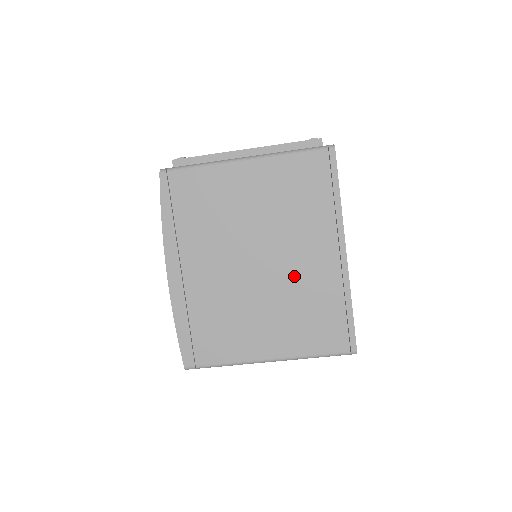
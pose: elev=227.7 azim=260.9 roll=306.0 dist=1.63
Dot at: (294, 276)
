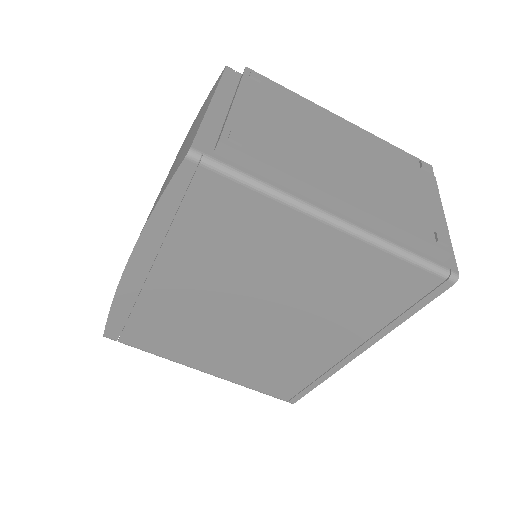
Dot at: (284, 343)
